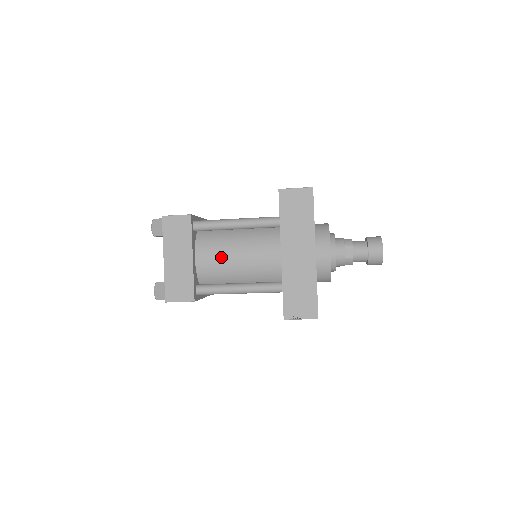
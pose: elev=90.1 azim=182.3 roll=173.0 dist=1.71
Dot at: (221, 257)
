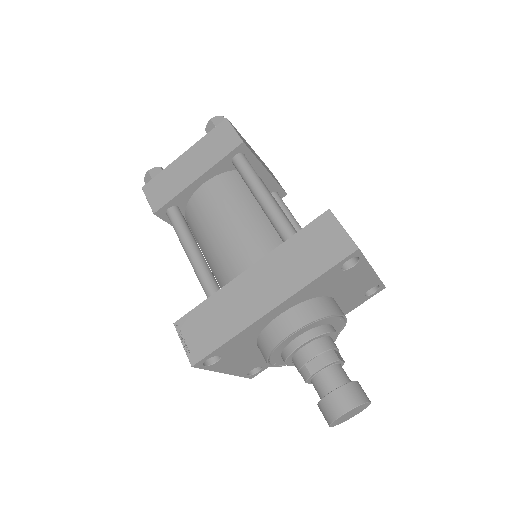
Dot at: (217, 208)
